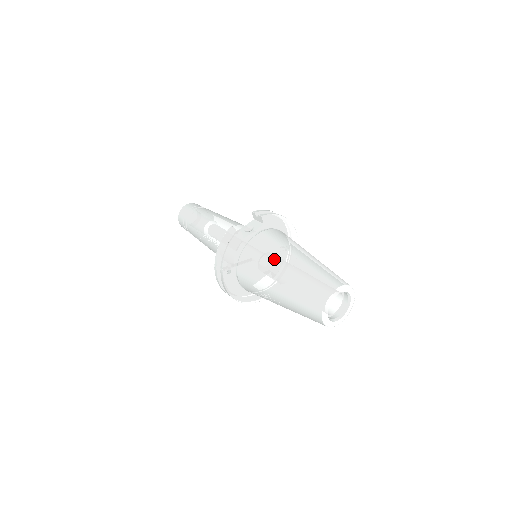
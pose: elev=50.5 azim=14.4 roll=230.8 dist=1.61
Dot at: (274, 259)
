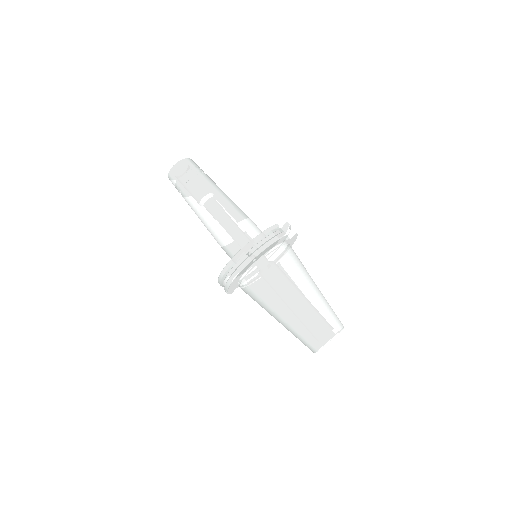
Dot at: (301, 275)
